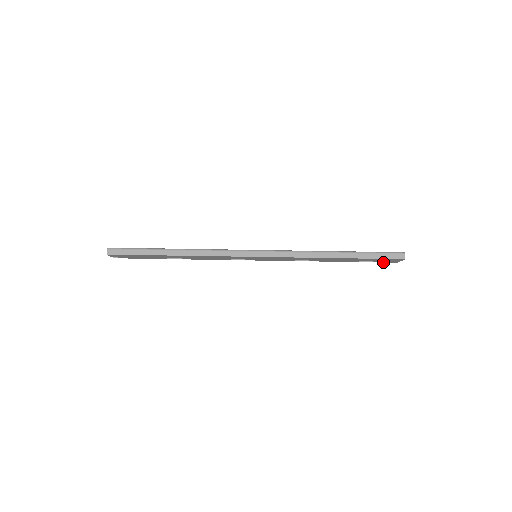
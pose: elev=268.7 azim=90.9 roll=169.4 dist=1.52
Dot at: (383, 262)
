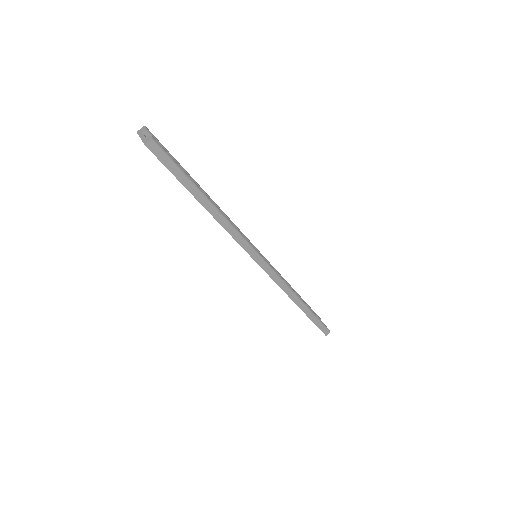
Dot at: occluded
